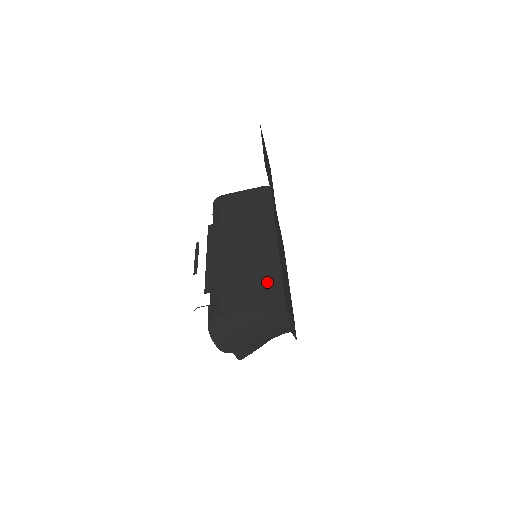
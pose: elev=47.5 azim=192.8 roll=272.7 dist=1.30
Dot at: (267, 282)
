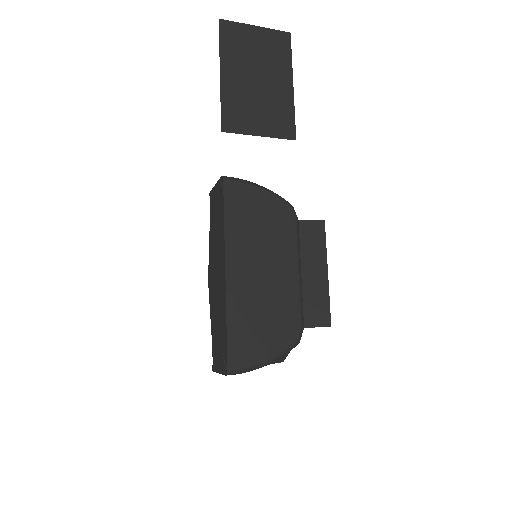
Dot at: (222, 342)
